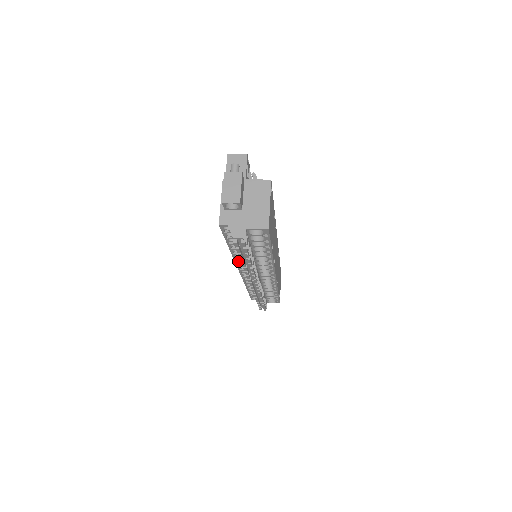
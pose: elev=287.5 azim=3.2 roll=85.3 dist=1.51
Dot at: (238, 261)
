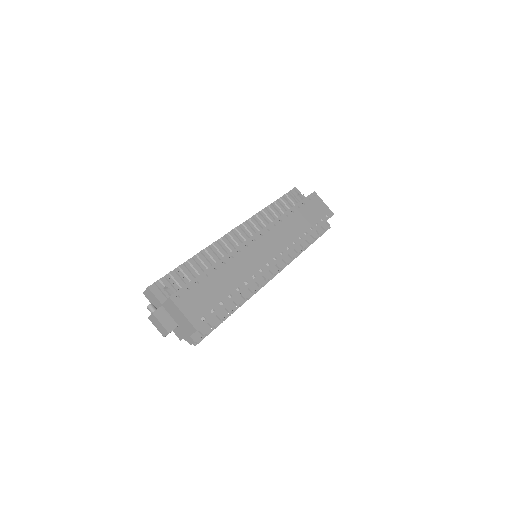
Dot at: occluded
